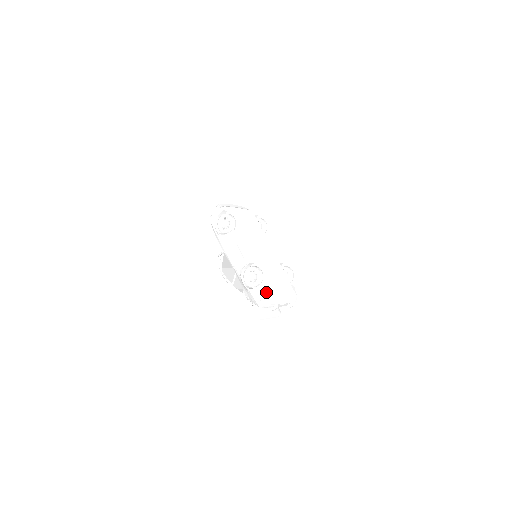
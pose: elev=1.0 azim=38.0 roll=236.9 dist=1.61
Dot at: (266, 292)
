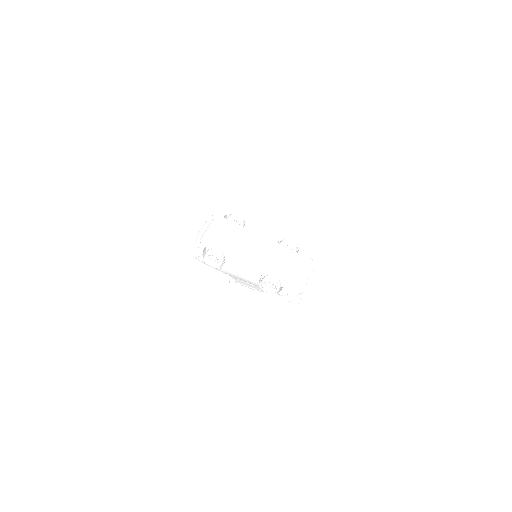
Dot at: (290, 289)
